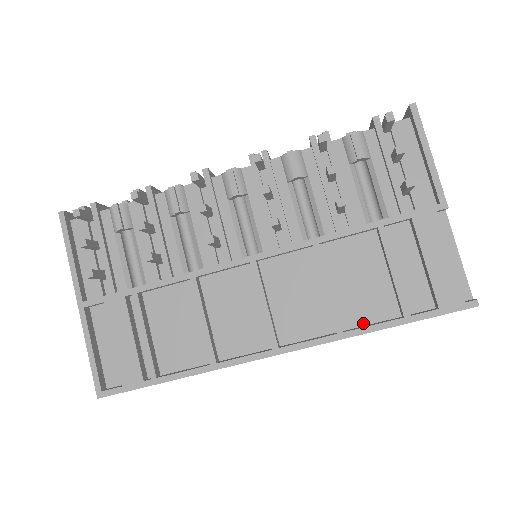
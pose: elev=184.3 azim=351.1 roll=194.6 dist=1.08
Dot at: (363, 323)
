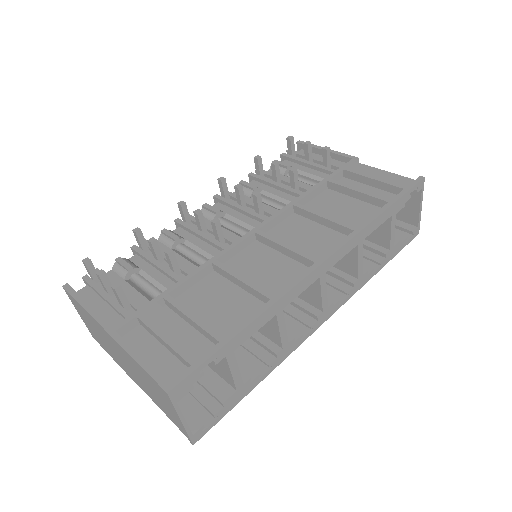
Dot at: occluded
